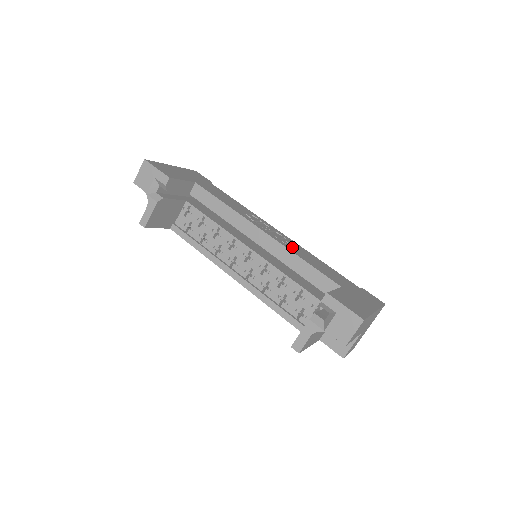
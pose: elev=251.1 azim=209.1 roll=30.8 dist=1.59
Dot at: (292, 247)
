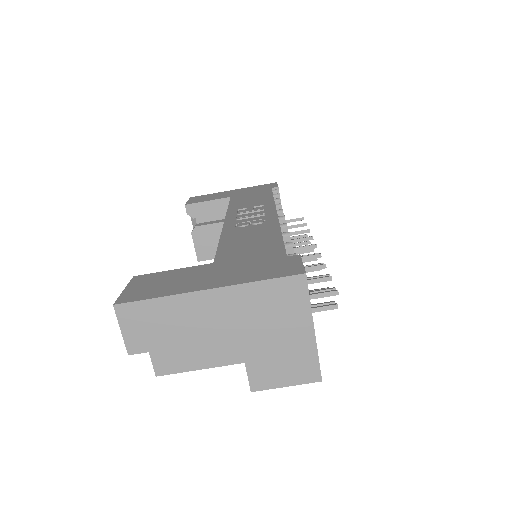
Dot at: occluded
